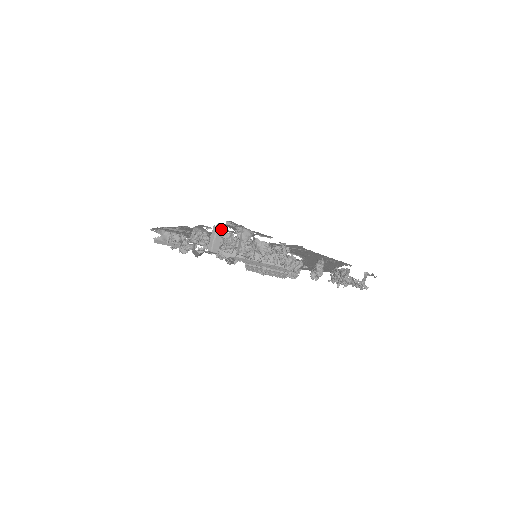
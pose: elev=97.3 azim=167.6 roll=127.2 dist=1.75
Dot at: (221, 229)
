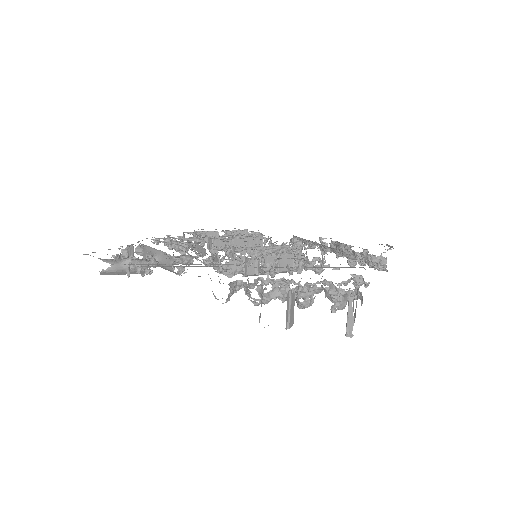
Dot at: (303, 297)
